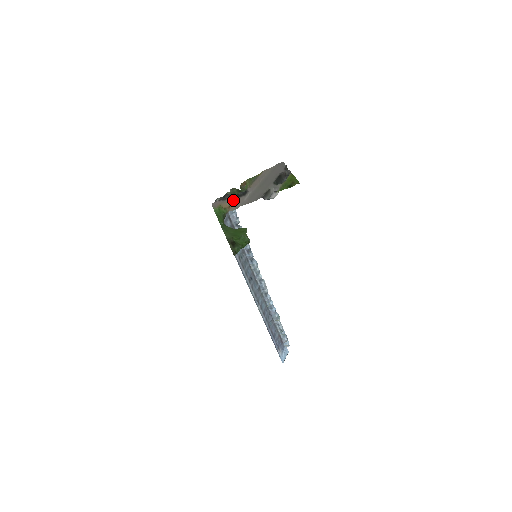
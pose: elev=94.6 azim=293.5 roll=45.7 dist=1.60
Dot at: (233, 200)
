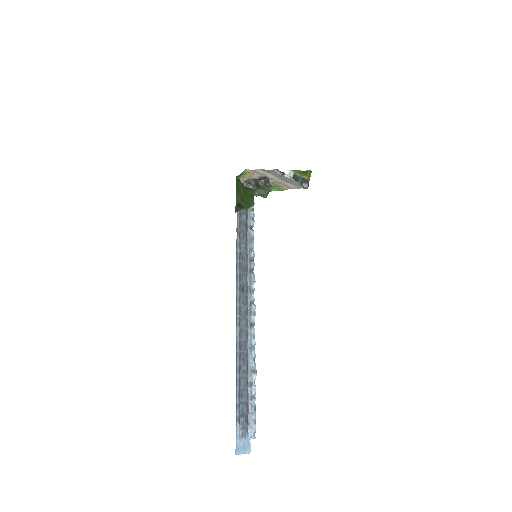
Dot at: (254, 176)
